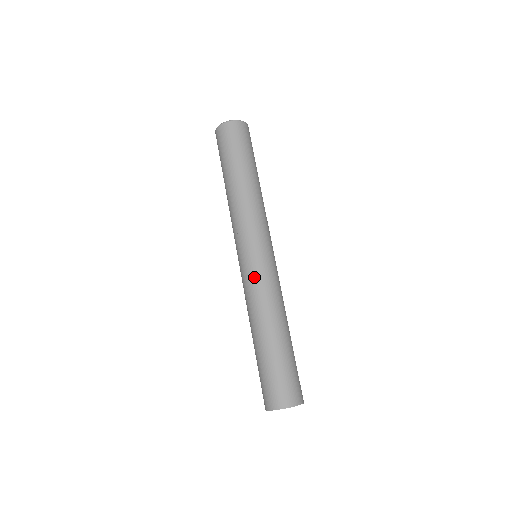
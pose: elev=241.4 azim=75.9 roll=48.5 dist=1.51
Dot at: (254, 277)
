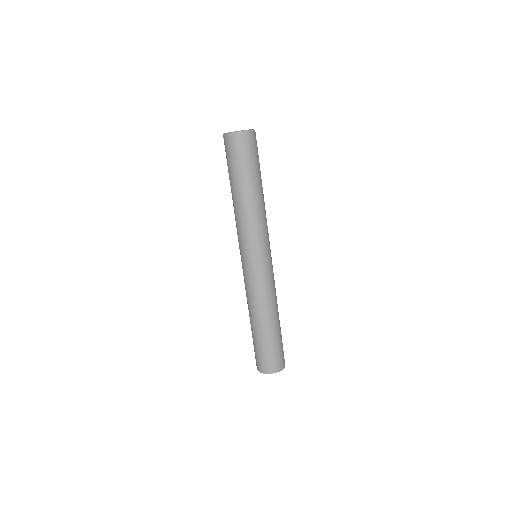
Dot at: (252, 280)
